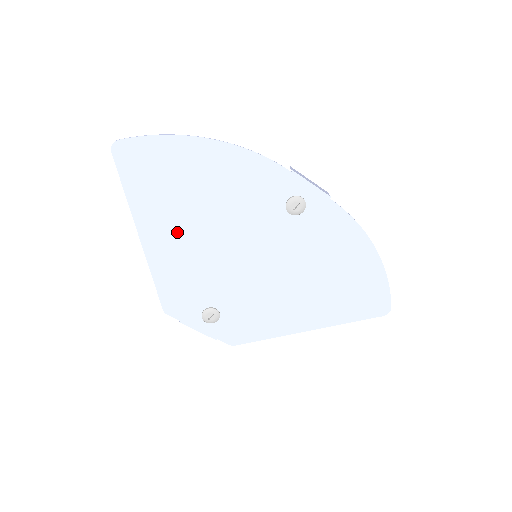
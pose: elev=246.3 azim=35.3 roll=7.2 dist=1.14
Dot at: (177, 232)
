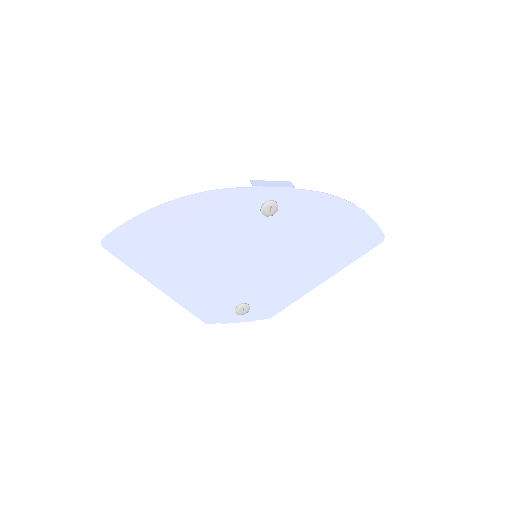
Dot at: (186, 272)
